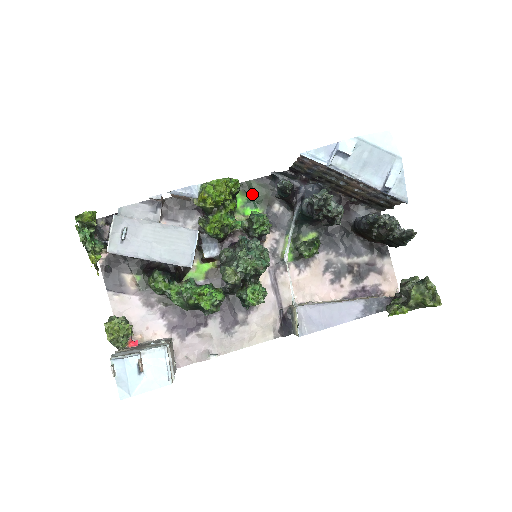
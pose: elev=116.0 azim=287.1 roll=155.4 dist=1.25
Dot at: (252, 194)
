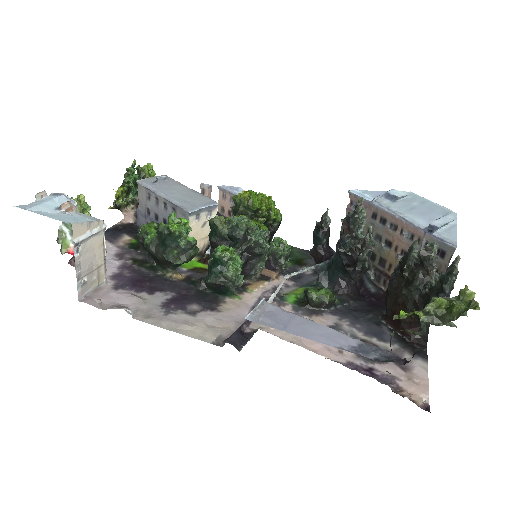
Dot at: occluded
